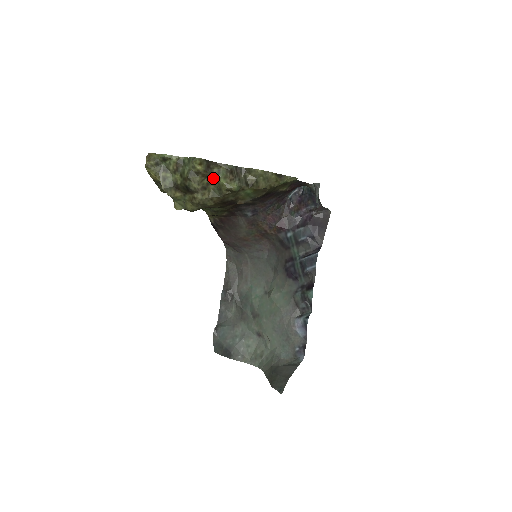
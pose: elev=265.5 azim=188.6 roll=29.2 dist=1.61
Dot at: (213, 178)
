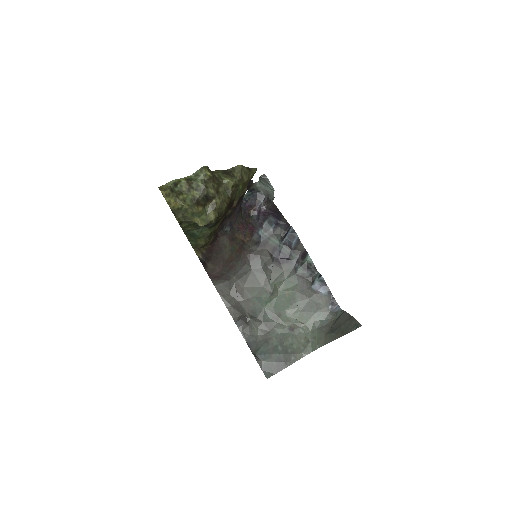
Dot at: (219, 181)
